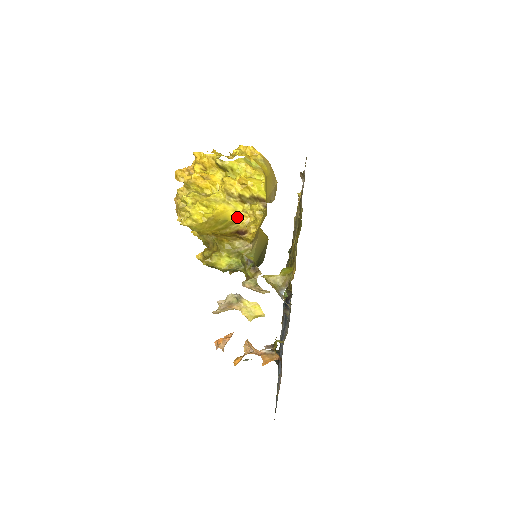
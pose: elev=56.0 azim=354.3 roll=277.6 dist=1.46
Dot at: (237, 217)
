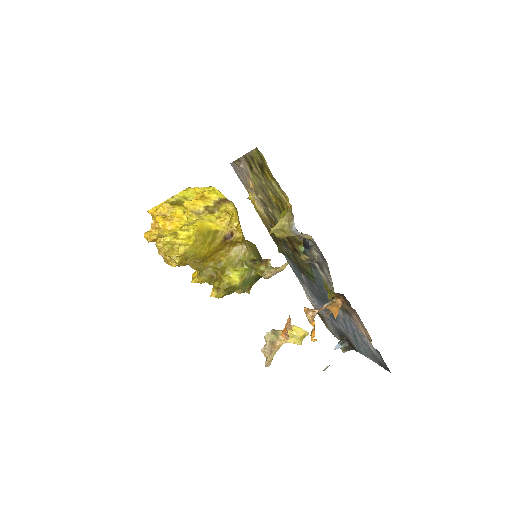
Dot at: (216, 225)
